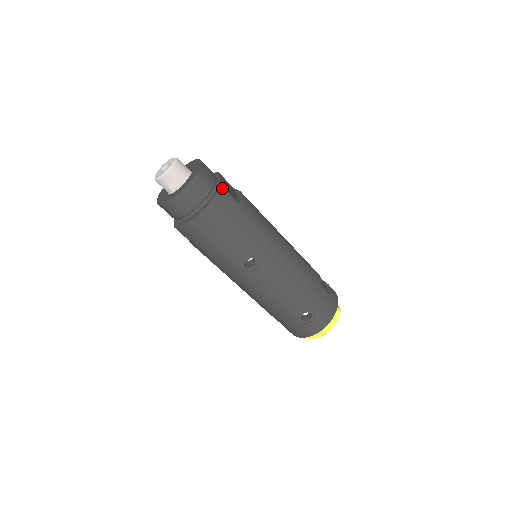
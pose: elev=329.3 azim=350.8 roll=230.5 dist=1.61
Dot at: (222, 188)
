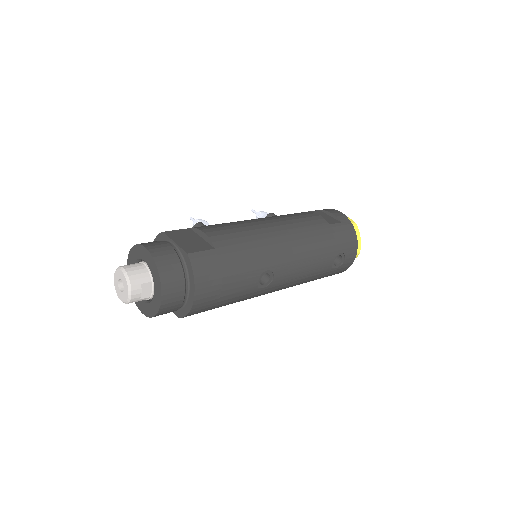
Dot at: (190, 255)
